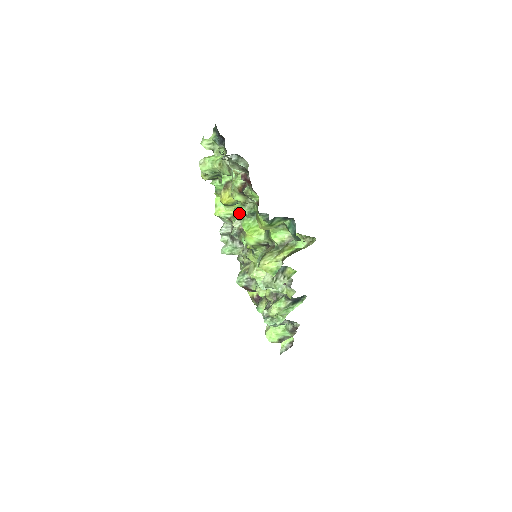
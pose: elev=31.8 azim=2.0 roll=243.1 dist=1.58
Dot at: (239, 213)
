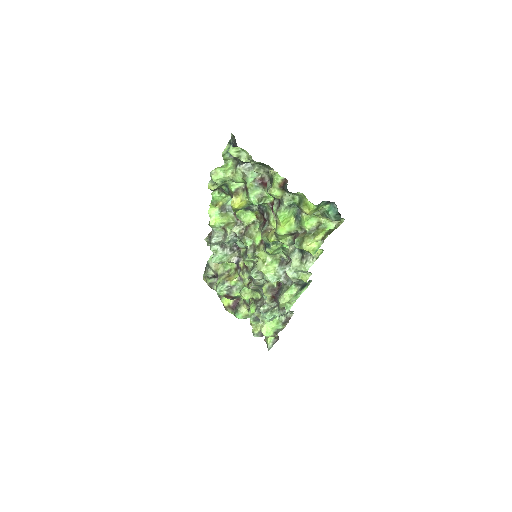
Dot at: (239, 219)
